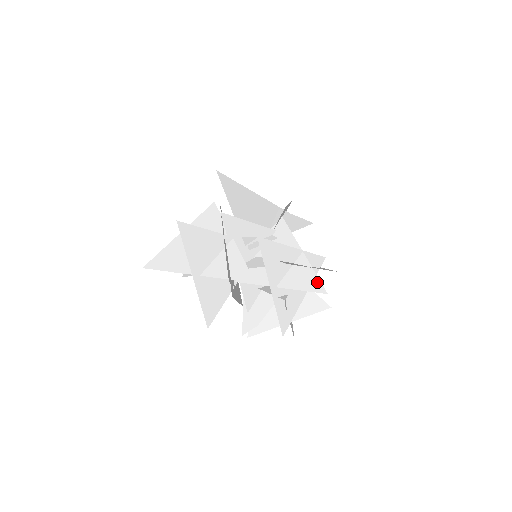
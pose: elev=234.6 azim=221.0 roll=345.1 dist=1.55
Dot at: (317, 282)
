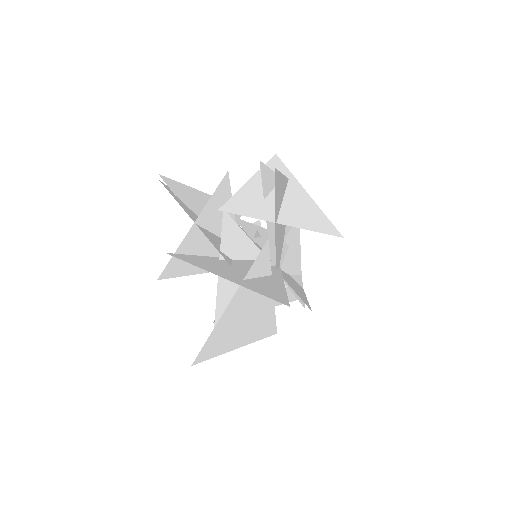
Dot at: occluded
